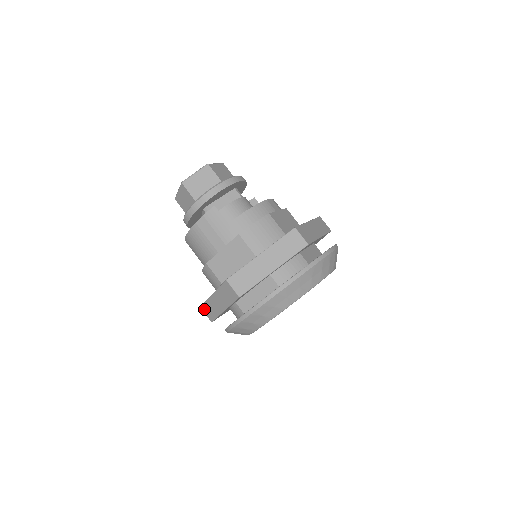
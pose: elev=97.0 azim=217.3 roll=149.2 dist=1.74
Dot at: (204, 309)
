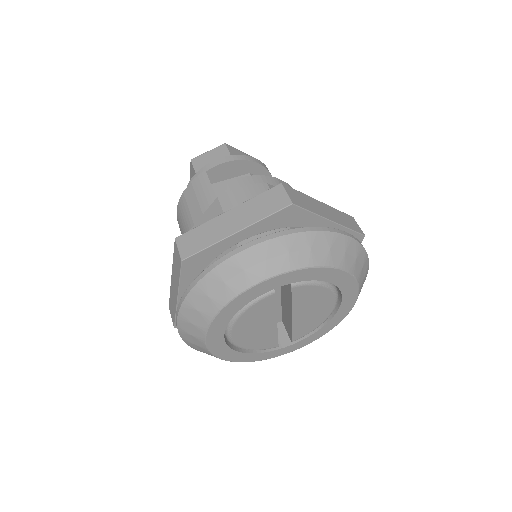
Dot at: (170, 307)
